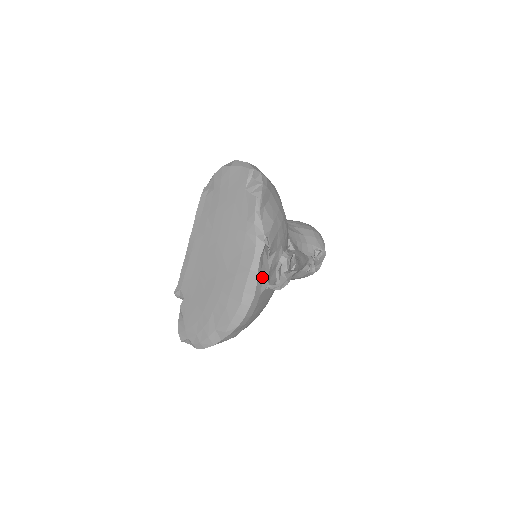
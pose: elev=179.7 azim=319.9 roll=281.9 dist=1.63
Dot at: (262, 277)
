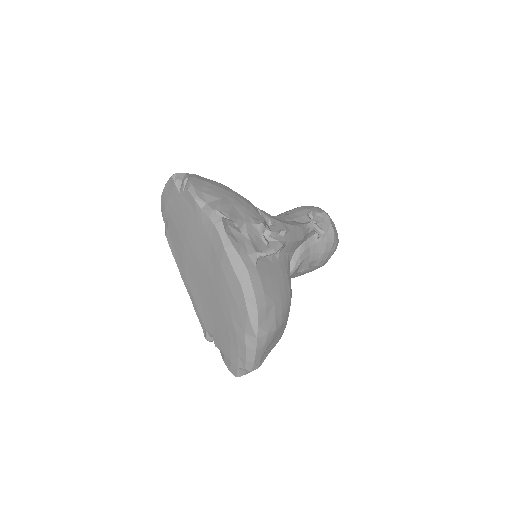
Dot at: (244, 249)
